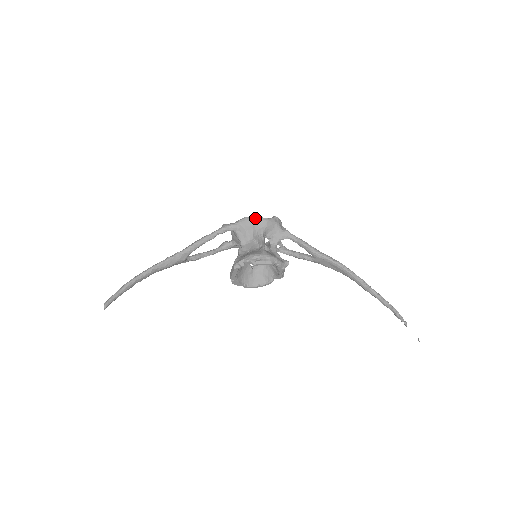
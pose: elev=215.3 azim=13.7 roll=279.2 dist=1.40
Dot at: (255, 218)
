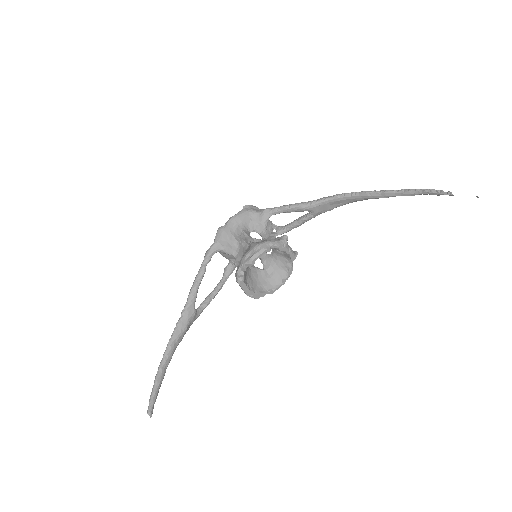
Dot at: (226, 223)
